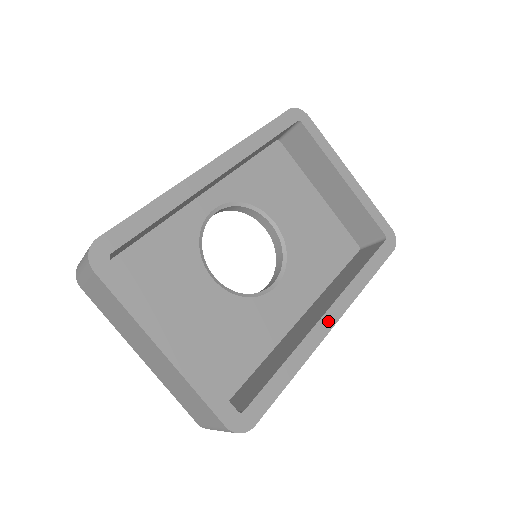
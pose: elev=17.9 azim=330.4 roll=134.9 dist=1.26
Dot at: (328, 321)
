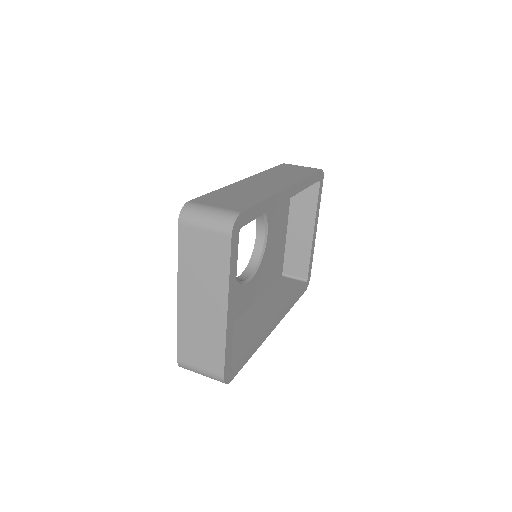
Dot at: (274, 325)
